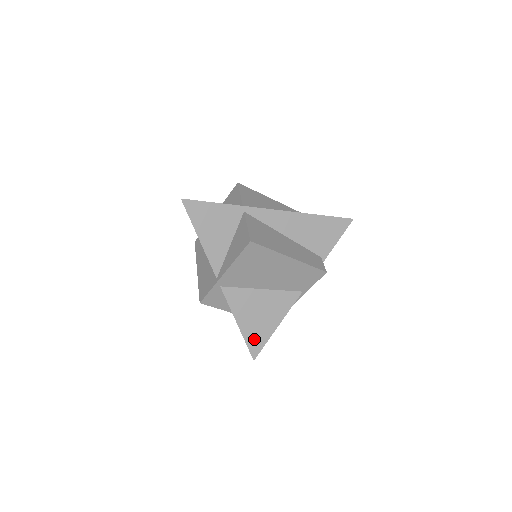
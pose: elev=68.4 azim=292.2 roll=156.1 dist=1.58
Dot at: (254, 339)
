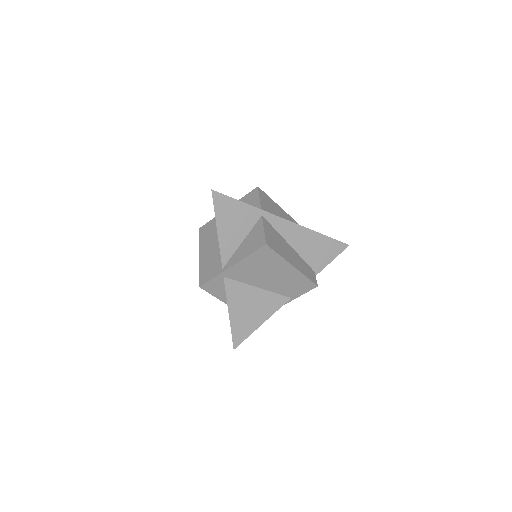
Dot at: (239, 330)
